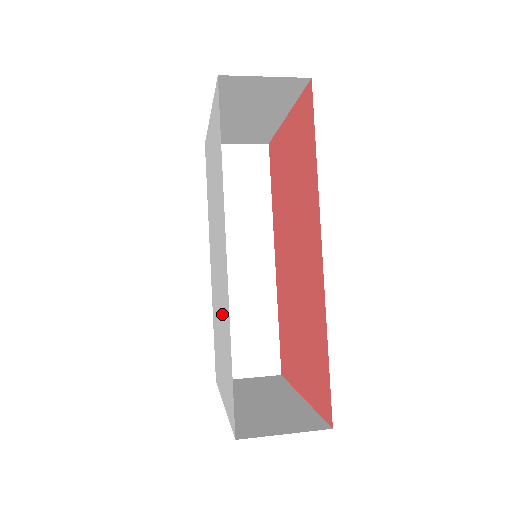
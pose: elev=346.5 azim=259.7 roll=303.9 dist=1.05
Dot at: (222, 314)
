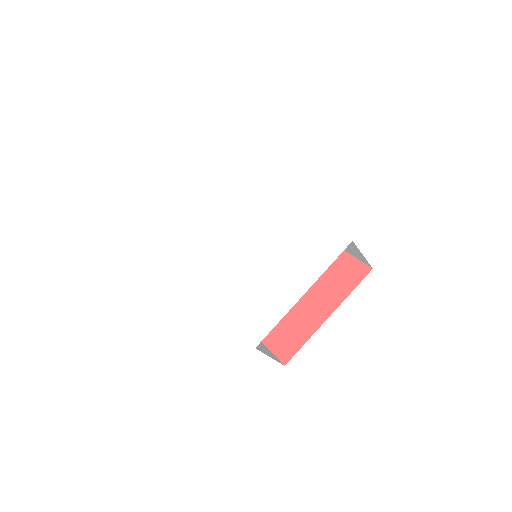
Dot at: (278, 243)
